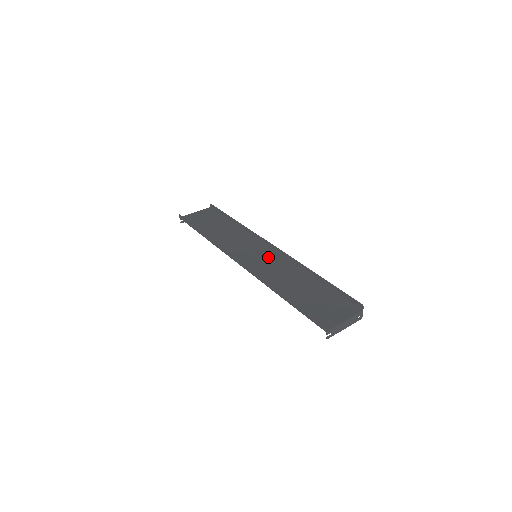
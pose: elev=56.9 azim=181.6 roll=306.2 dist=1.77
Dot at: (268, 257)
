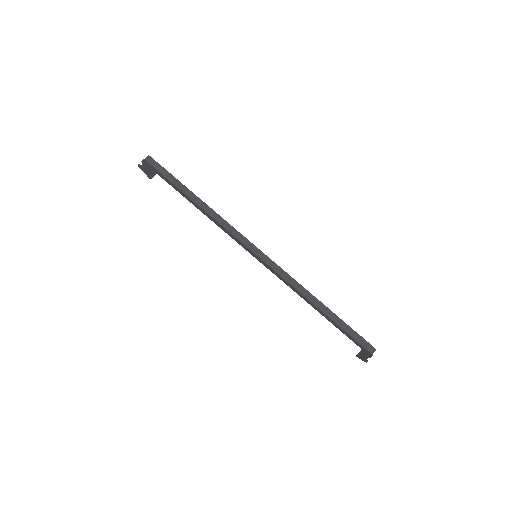
Dot at: occluded
